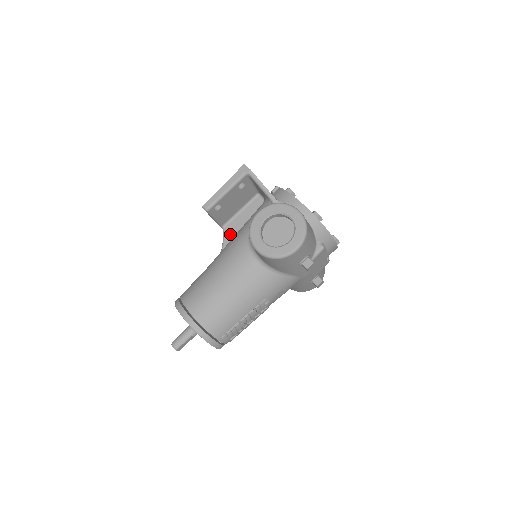
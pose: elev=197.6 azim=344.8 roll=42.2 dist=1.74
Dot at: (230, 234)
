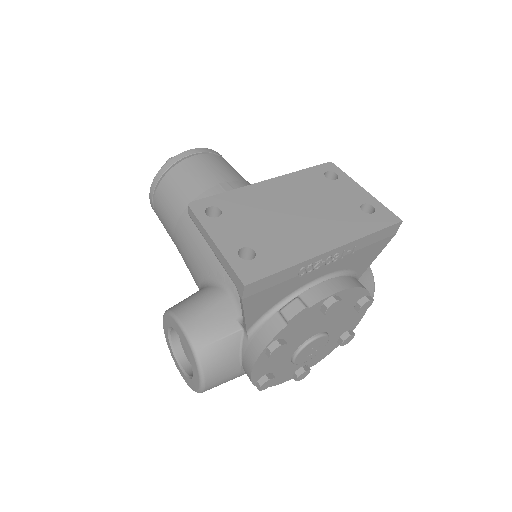
Dot at: occluded
